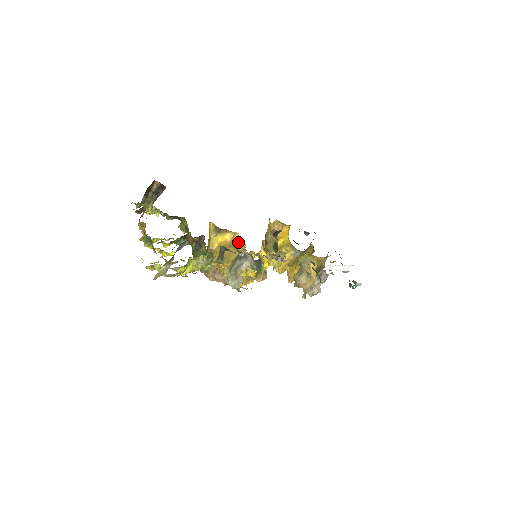
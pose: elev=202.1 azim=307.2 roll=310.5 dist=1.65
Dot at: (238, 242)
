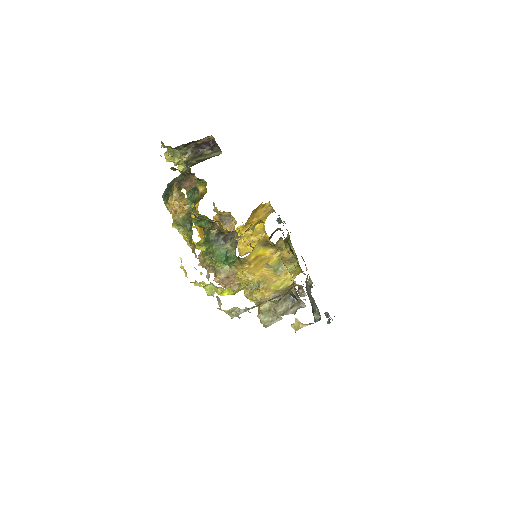
Dot at: (281, 267)
